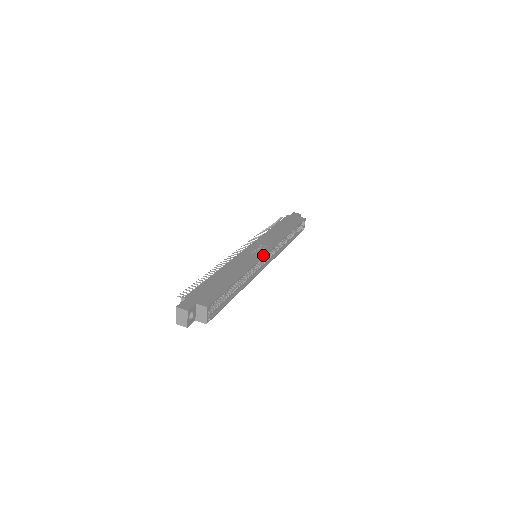
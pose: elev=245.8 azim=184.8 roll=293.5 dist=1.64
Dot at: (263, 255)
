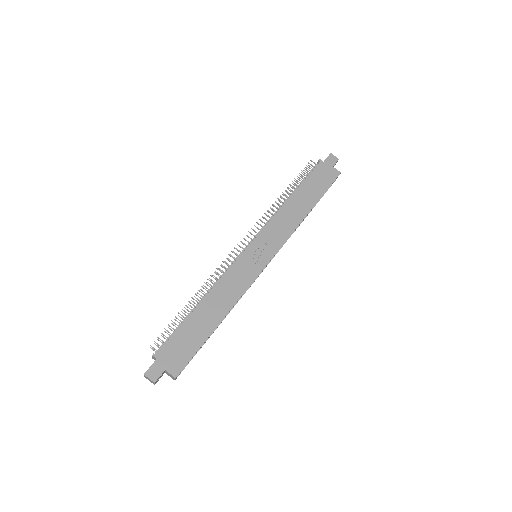
Dot at: (261, 270)
